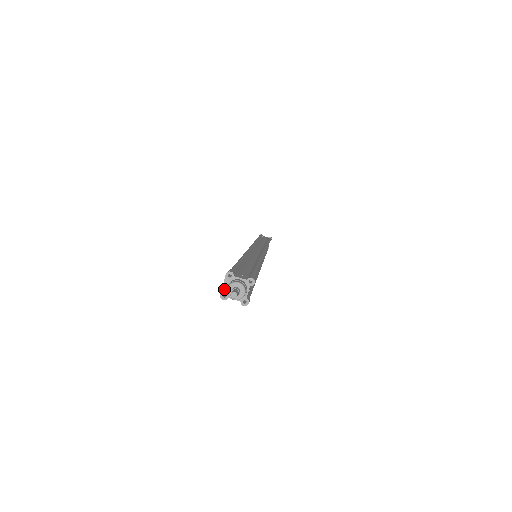
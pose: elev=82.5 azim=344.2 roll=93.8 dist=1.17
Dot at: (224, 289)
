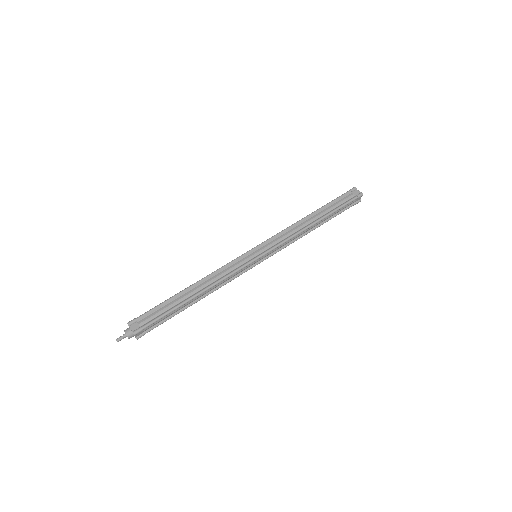
Dot at: occluded
